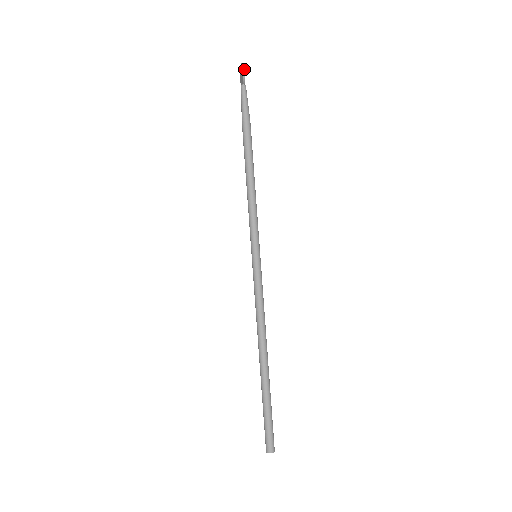
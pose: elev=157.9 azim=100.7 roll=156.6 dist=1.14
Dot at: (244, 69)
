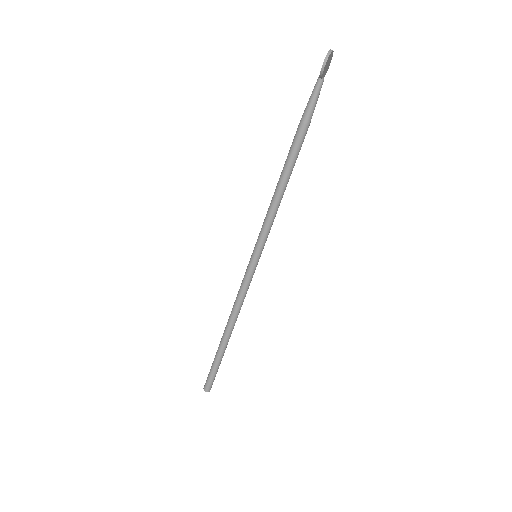
Dot at: (325, 63)
